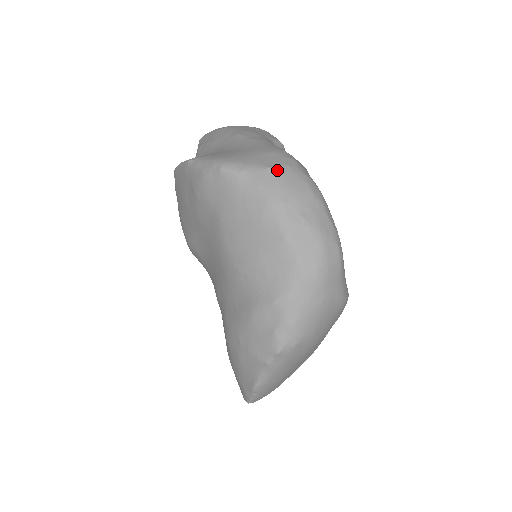
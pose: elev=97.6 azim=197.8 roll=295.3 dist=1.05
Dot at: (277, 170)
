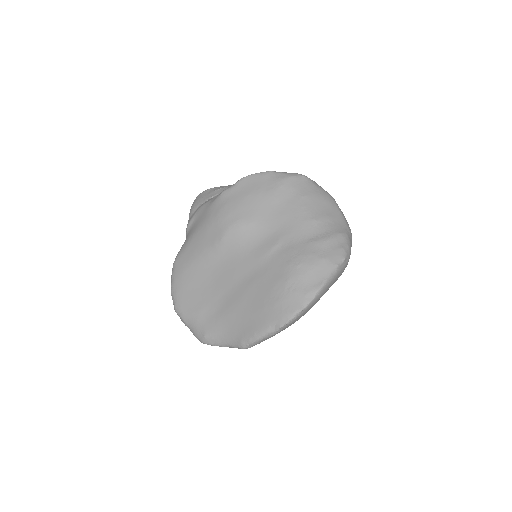
Dot at: occluded
